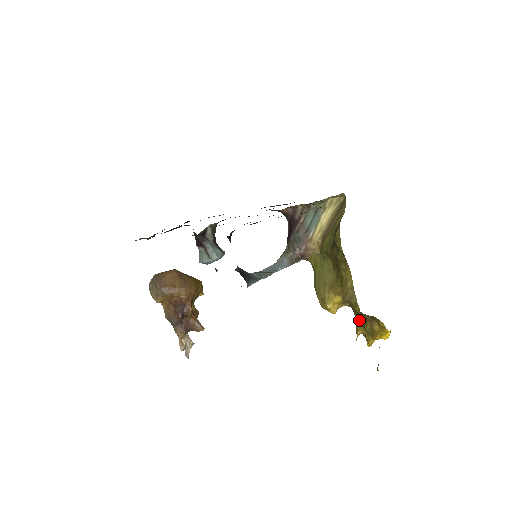
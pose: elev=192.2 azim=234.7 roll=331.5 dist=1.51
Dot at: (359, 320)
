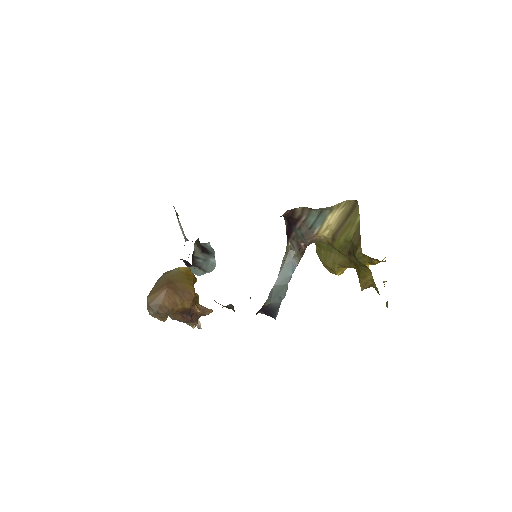
Dot at: occluded
